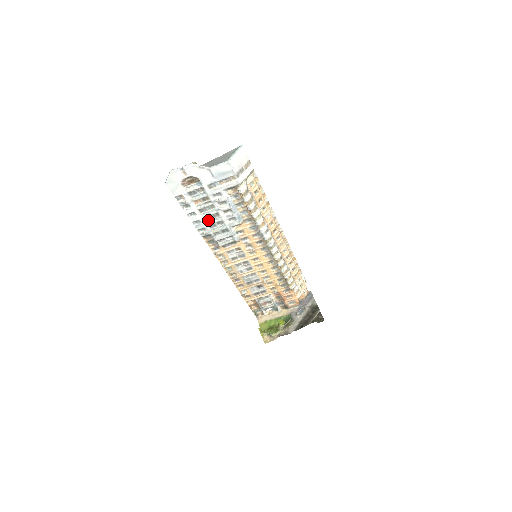
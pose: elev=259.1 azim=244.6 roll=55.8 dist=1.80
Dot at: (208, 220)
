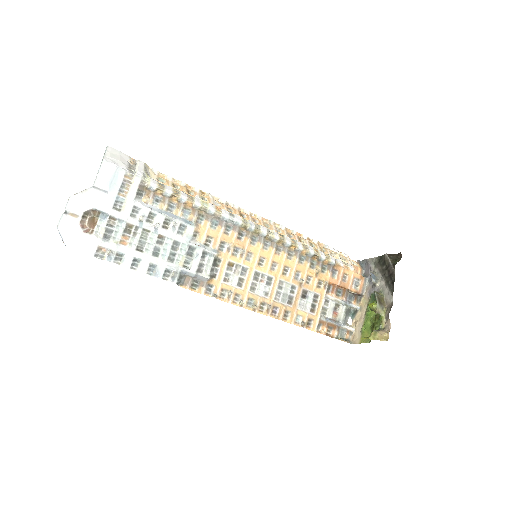
Dot at: (160, 255)
